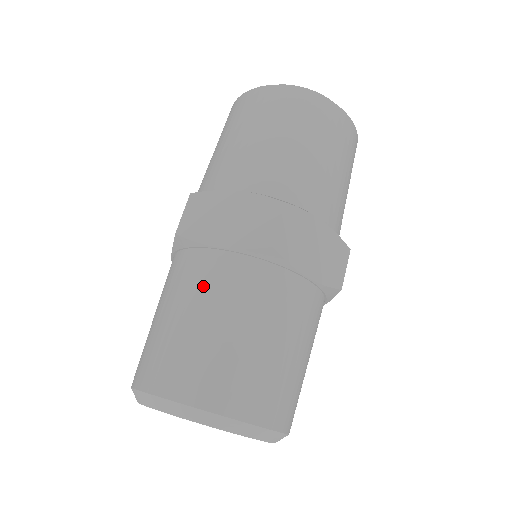
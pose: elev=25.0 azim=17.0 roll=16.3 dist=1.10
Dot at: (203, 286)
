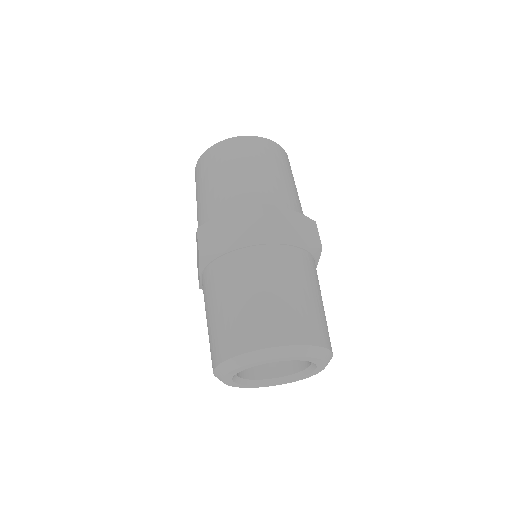
Dot at: (297, 270)
